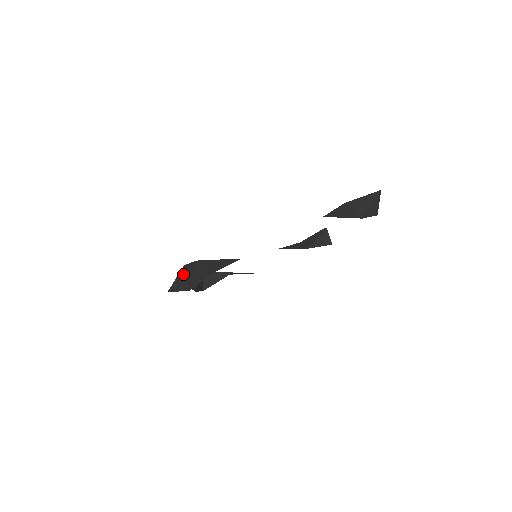
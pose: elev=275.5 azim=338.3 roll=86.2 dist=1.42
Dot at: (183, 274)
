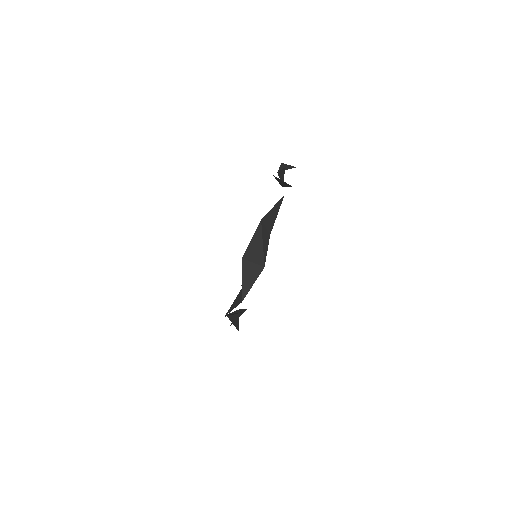
Dot at: (247, 265)
